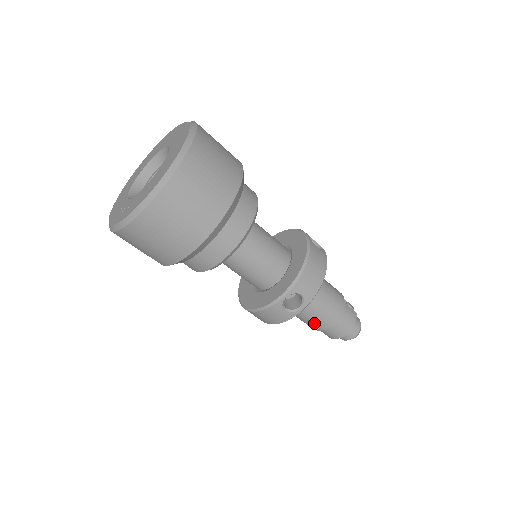
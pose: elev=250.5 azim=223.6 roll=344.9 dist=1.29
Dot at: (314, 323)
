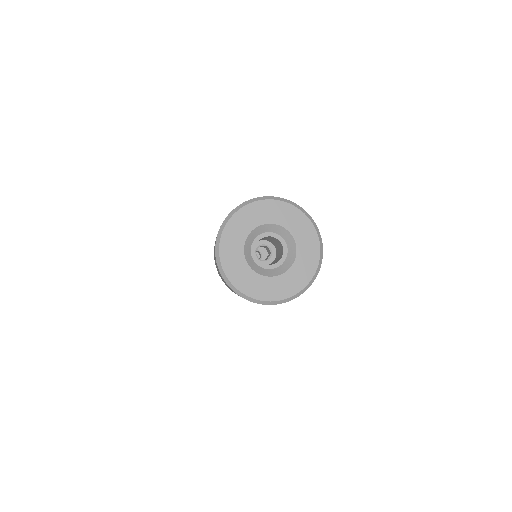
Dot at: occluded
